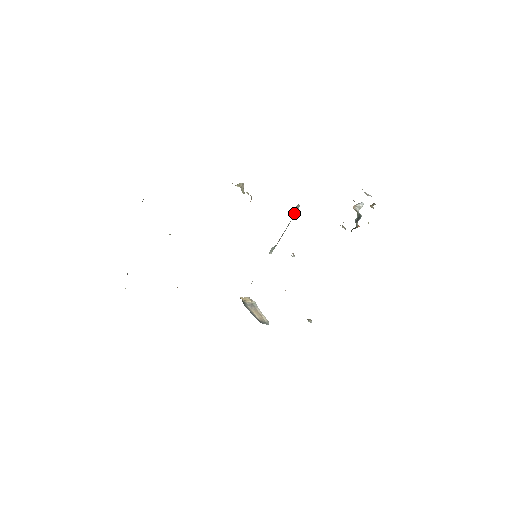
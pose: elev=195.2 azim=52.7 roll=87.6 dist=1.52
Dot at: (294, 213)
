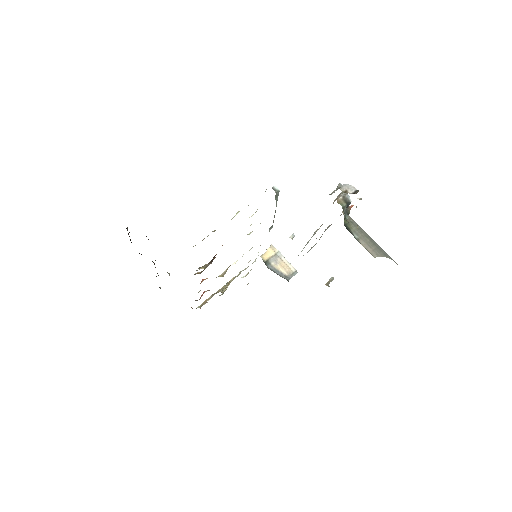
Dot at: (276, 199)
